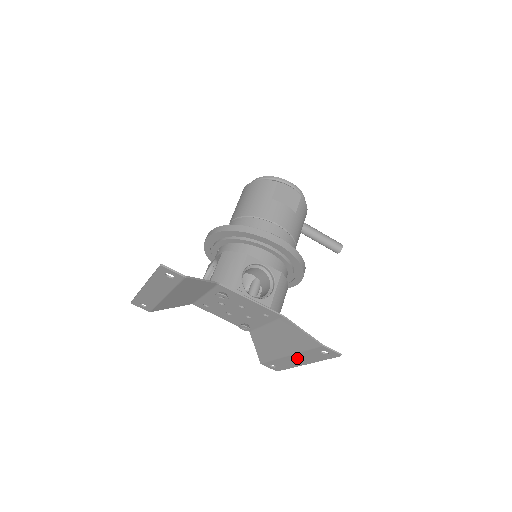
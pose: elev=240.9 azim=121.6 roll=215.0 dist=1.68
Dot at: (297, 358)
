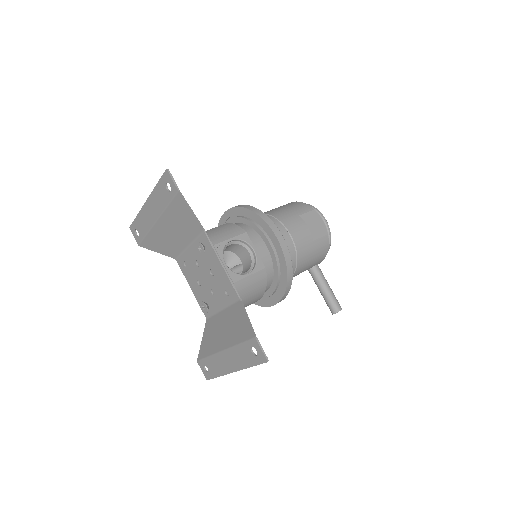
Dot at: (229, 357)
